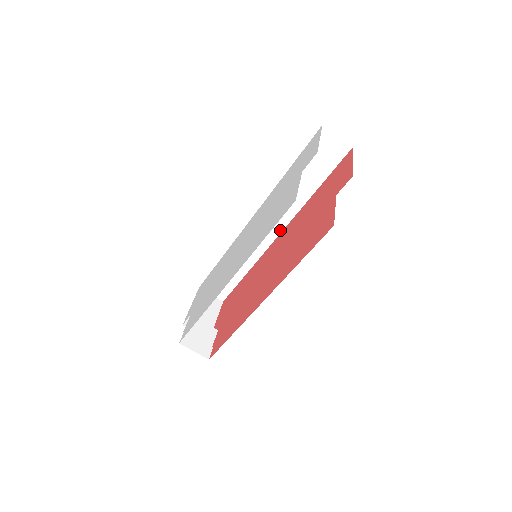
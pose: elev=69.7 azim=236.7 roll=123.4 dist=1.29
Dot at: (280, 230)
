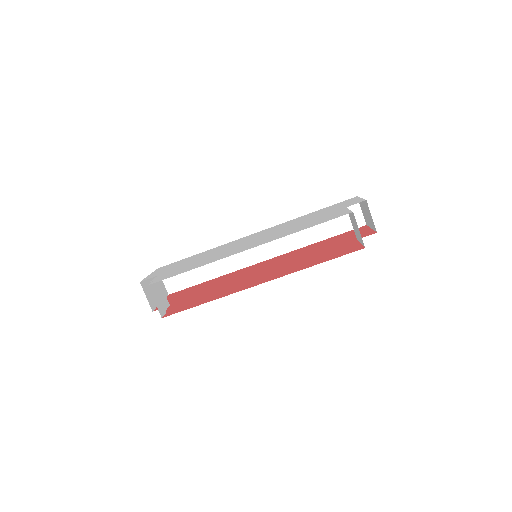
Dot at: (269, 257)
